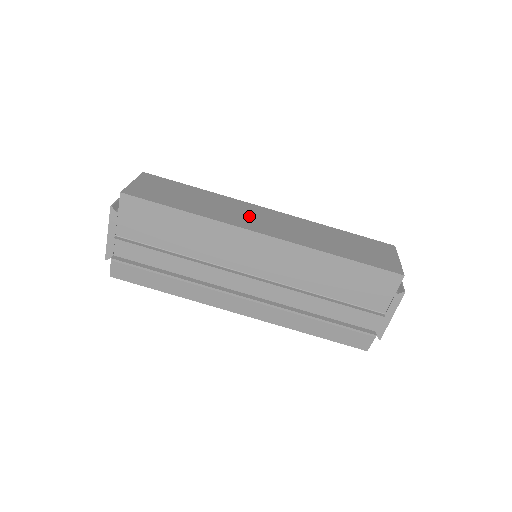
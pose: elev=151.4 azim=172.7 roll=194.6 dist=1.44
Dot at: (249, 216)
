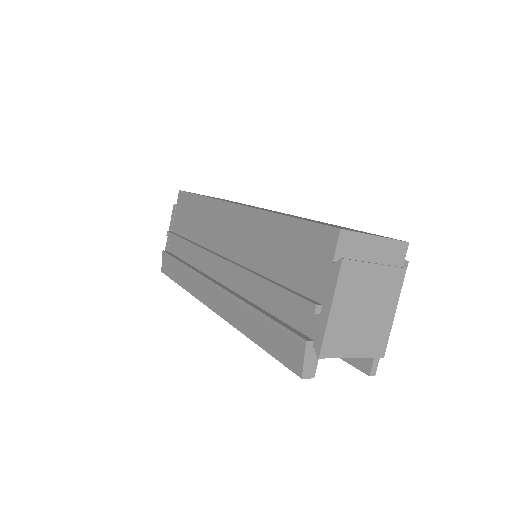
Dot at: occluded
